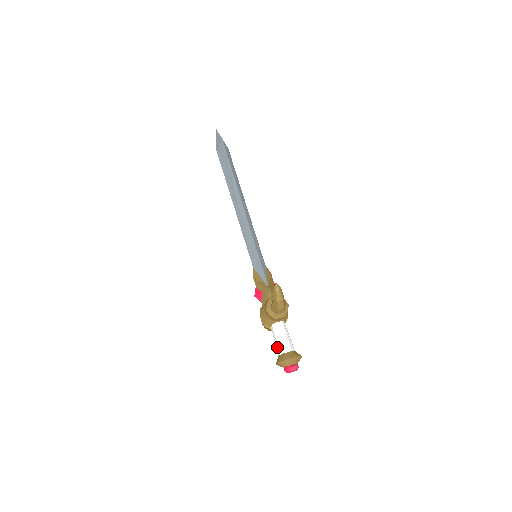
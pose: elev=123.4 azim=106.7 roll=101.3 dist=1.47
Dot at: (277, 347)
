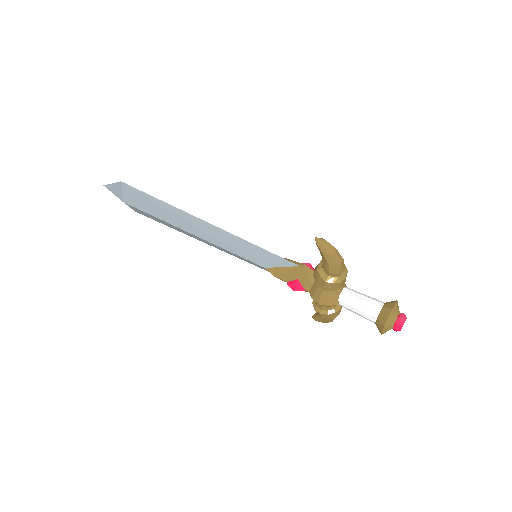
Dot at: (366, 315)
